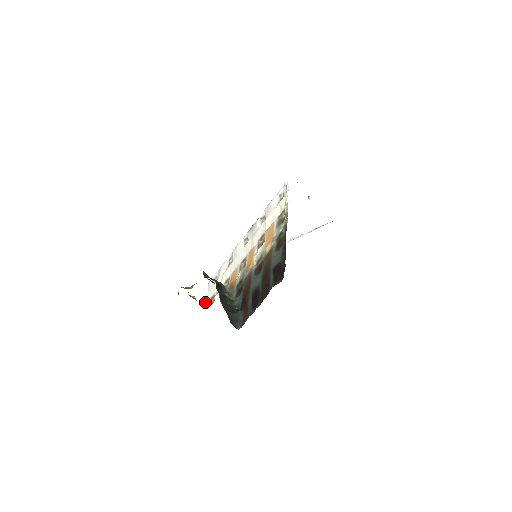
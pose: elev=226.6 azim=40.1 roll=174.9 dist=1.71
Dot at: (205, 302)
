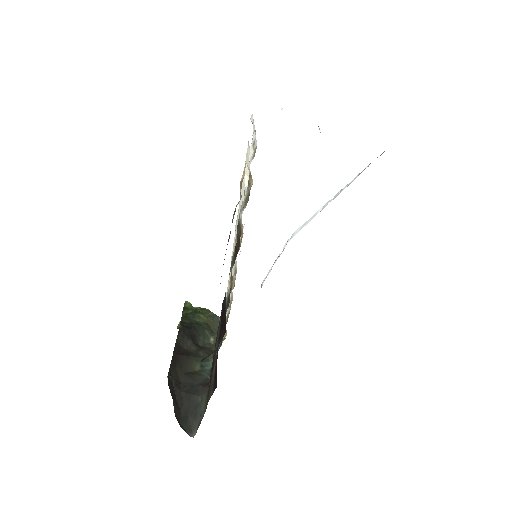
Dot at: occluded
